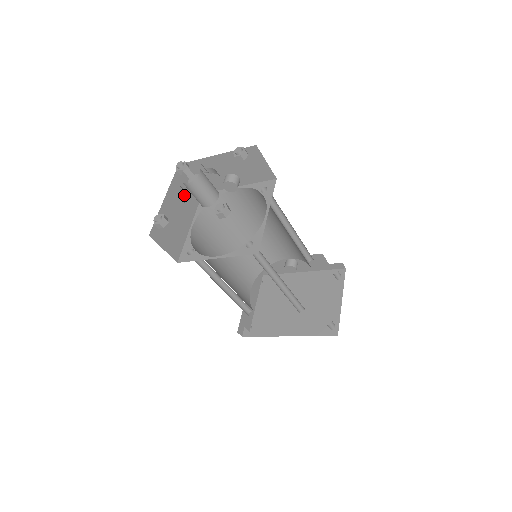
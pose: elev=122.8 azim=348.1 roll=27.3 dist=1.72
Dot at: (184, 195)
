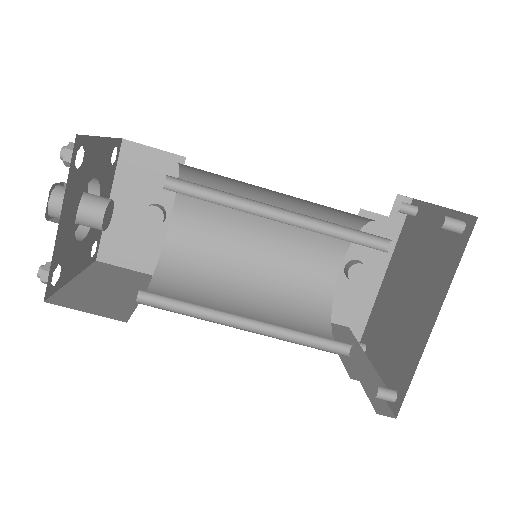
Dot at: (79, 242)
